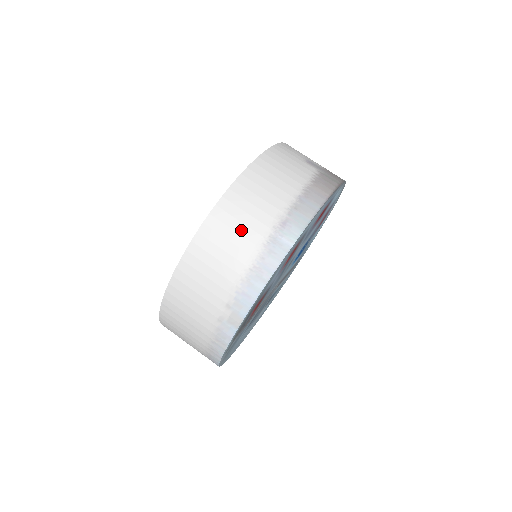
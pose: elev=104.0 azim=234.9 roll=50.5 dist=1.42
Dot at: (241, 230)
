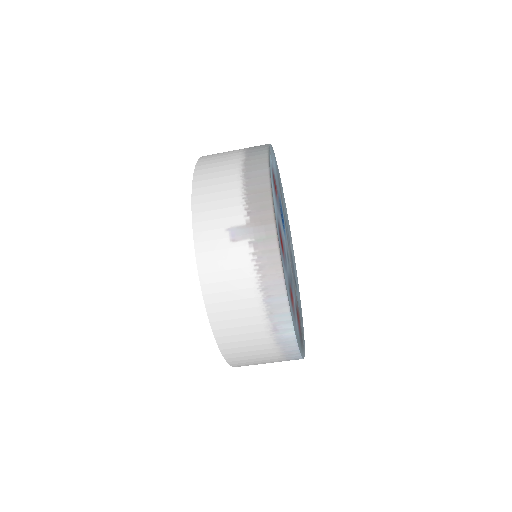
Dot at: (252, 349)
